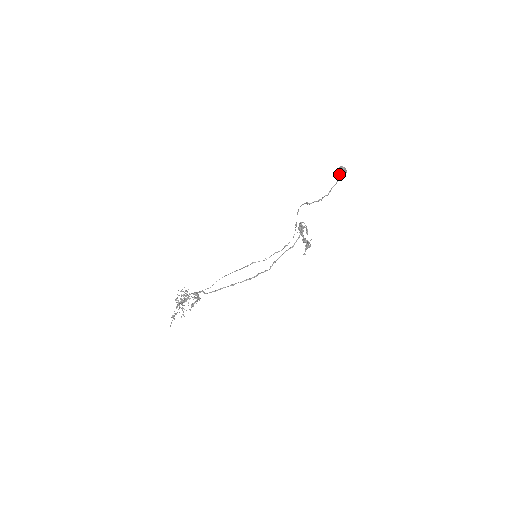
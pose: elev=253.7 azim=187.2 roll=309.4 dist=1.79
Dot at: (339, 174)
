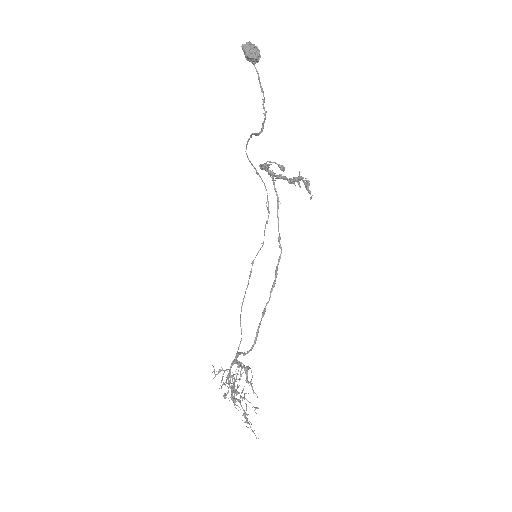
Dot at: (252, 57)
